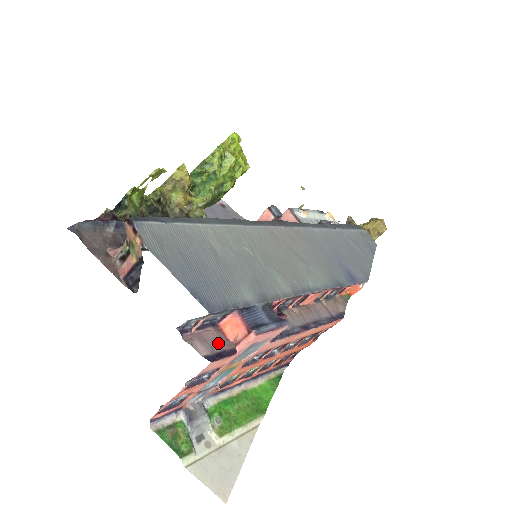
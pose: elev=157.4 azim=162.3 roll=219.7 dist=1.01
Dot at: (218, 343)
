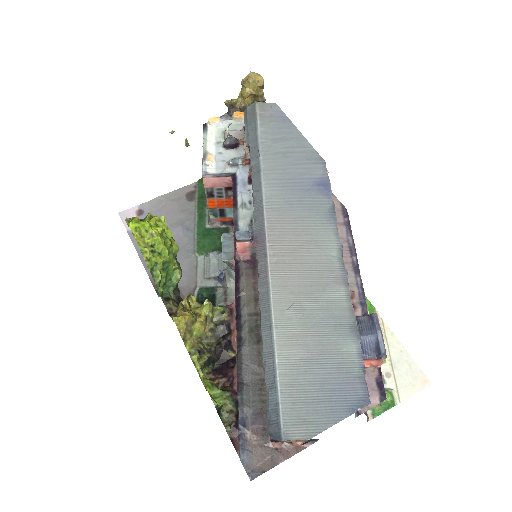
Dot at: (369, 380)
